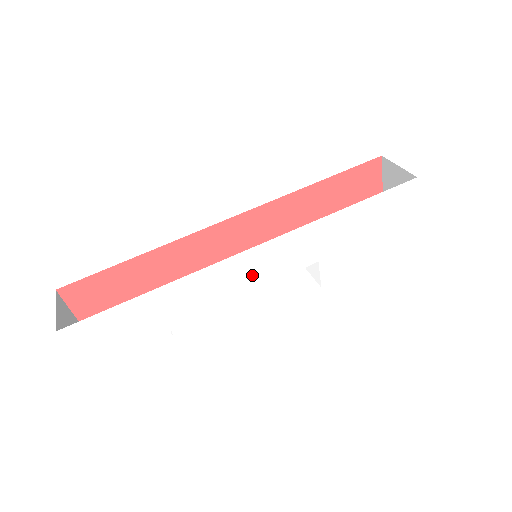
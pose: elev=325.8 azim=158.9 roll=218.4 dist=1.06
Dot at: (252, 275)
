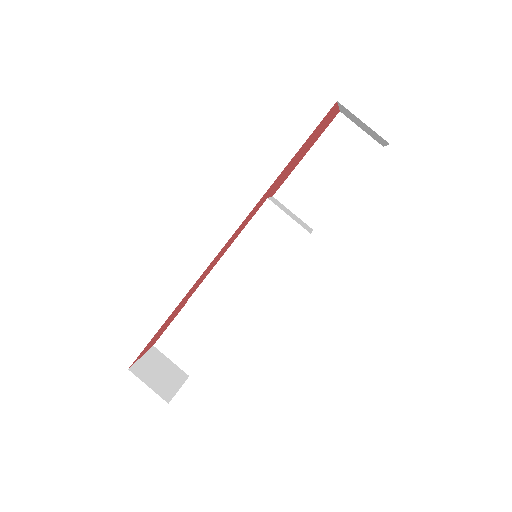
Dot at: occluded
